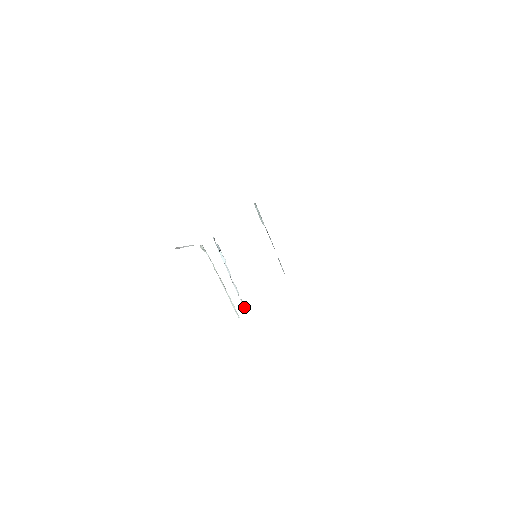
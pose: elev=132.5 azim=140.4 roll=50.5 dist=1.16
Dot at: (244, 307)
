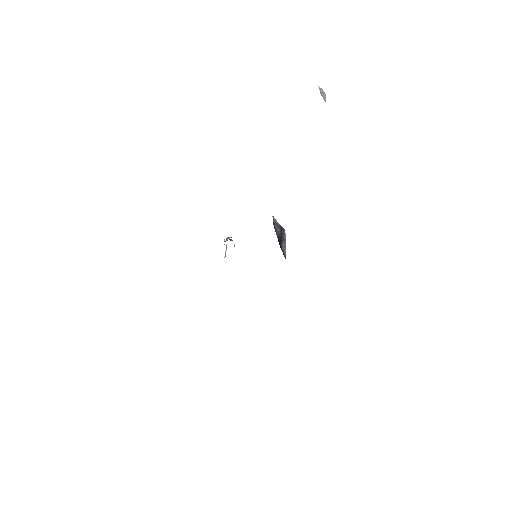
Dot at: occluded
